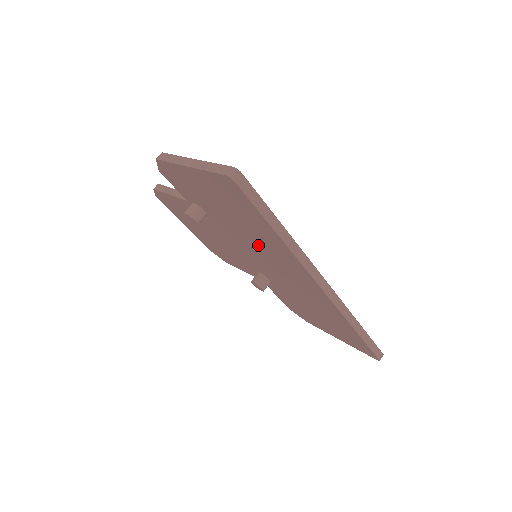
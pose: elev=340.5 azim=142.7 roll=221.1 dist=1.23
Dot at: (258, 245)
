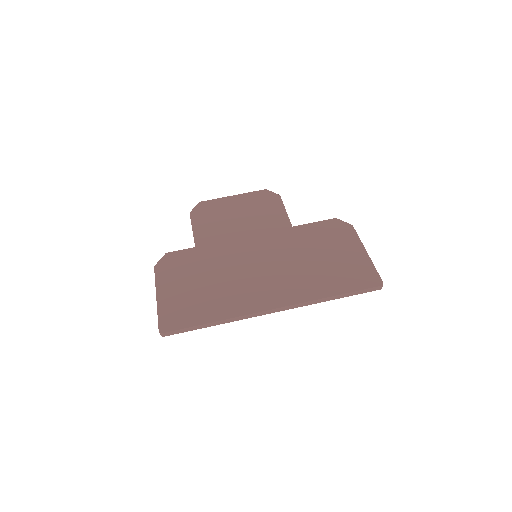
Dot at: occluded
